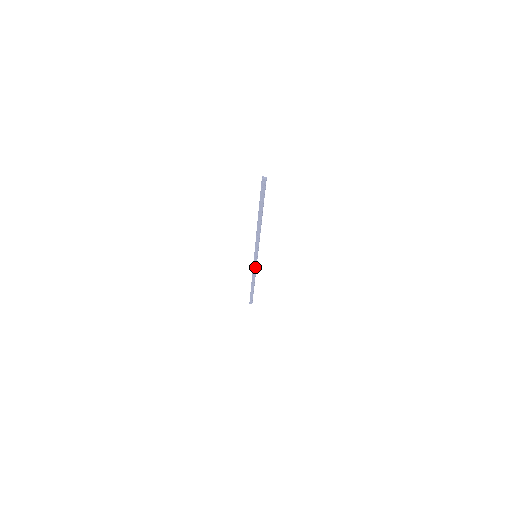
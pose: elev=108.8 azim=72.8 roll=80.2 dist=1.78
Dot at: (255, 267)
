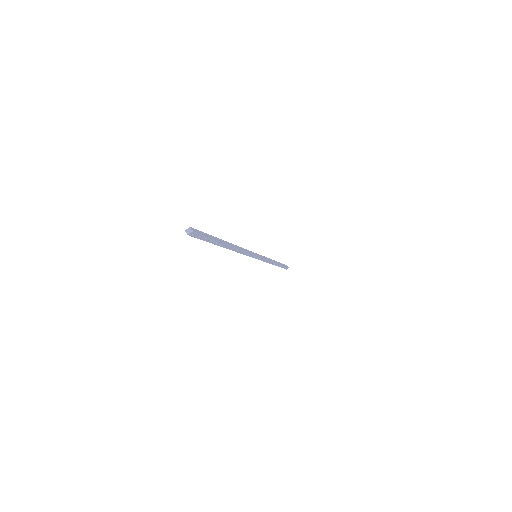
Dot at: (264, 260)
